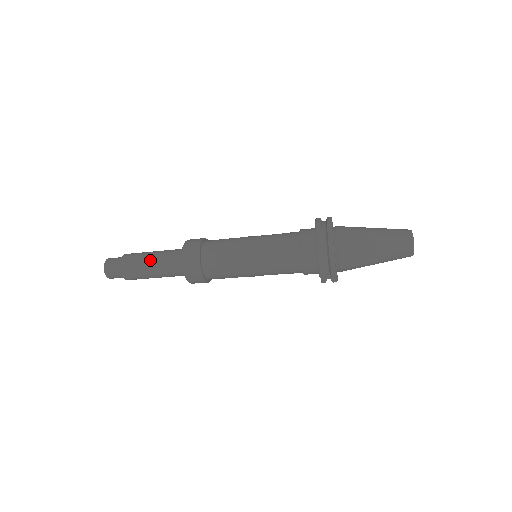
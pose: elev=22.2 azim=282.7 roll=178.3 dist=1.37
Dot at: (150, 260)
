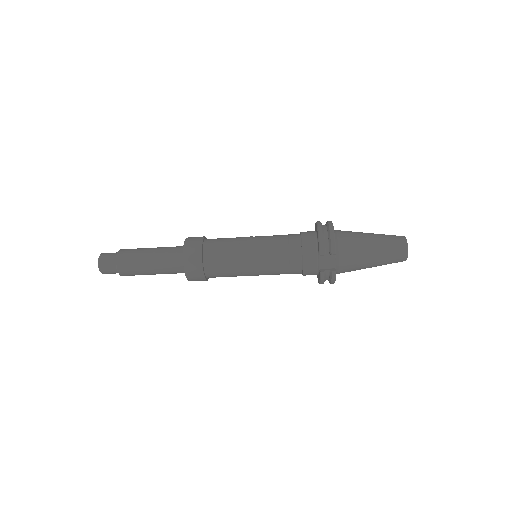
Dot at: (151, 248)
